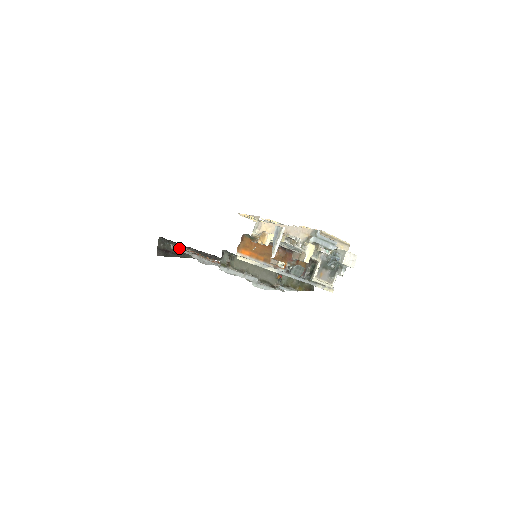
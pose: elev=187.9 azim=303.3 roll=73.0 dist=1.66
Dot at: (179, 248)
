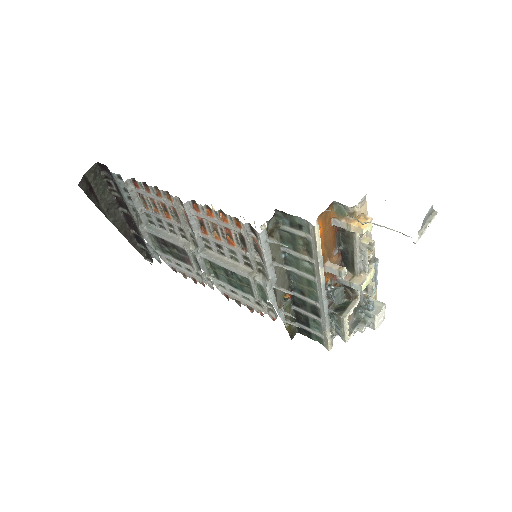
Dot at: (134, 190)
